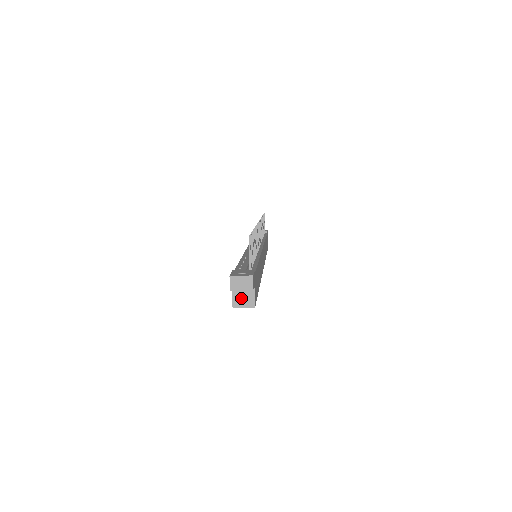
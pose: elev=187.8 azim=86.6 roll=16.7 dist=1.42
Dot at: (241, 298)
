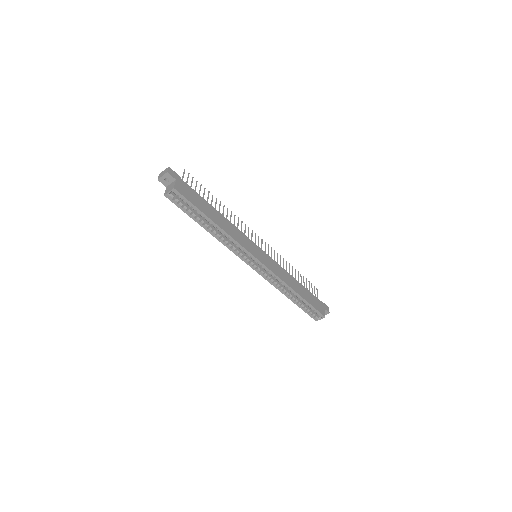
Dot at: (169, 189)
